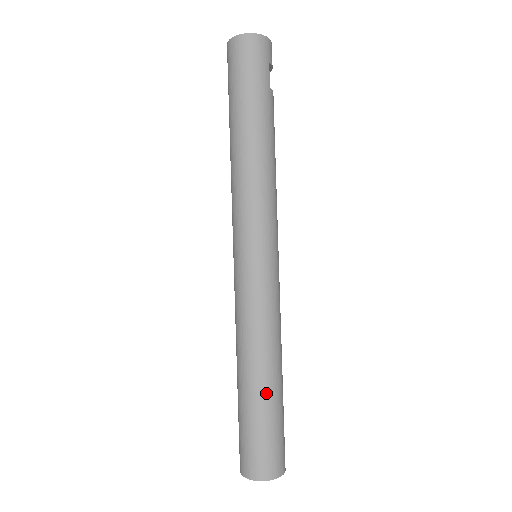
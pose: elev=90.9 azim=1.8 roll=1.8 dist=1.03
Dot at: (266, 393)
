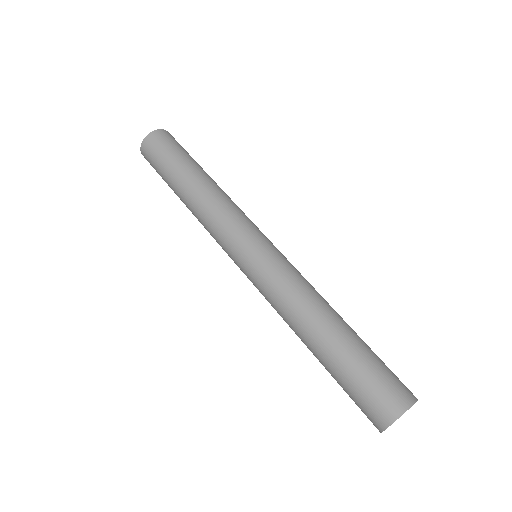
Dot at: (353, 331)
